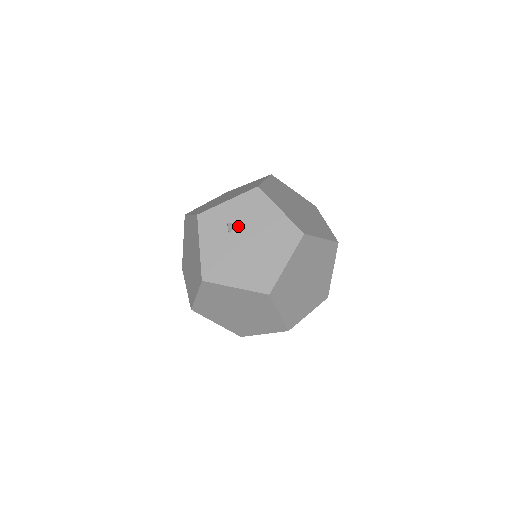
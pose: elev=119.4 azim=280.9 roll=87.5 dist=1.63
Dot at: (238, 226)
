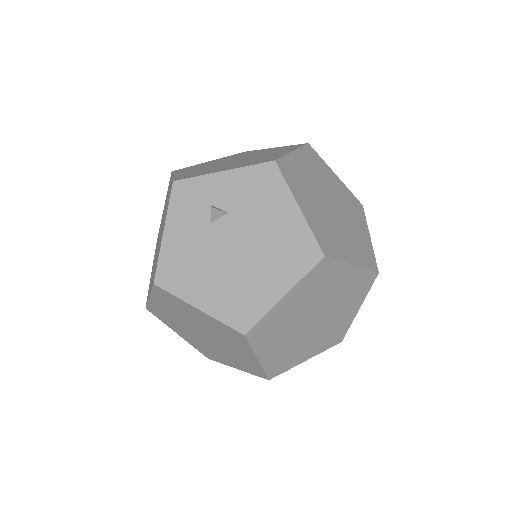
Dot at: (228, 215)
